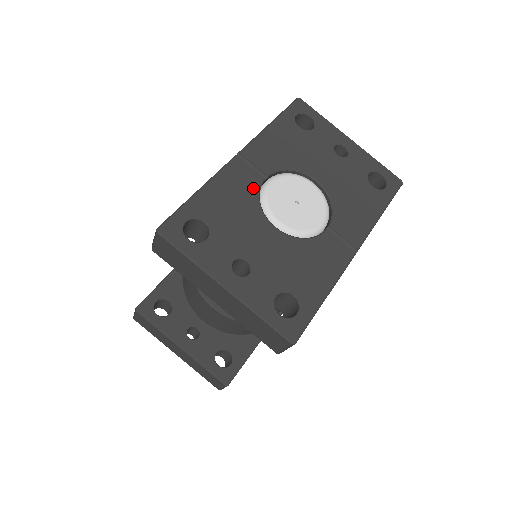
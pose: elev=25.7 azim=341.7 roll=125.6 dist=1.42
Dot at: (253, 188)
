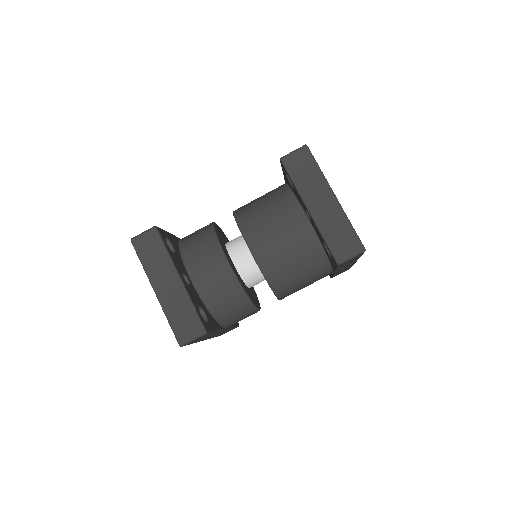
Dot at: occluded
